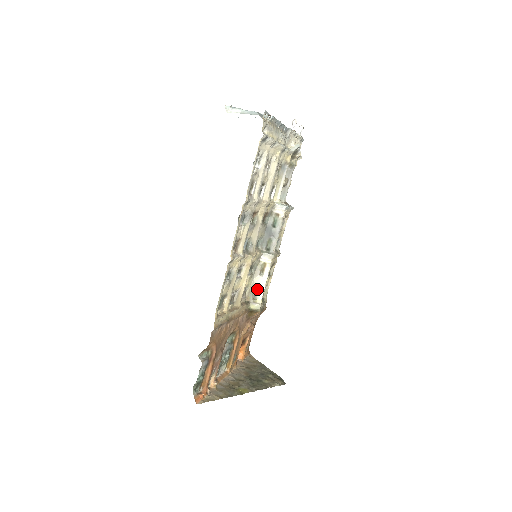
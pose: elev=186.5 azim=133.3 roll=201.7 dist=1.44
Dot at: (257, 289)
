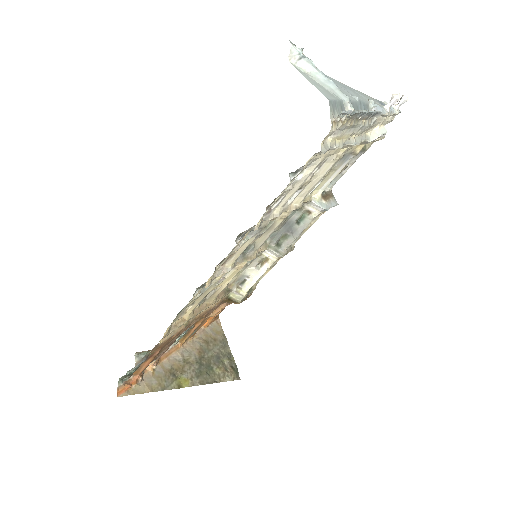
Dot at: (247, 279)
